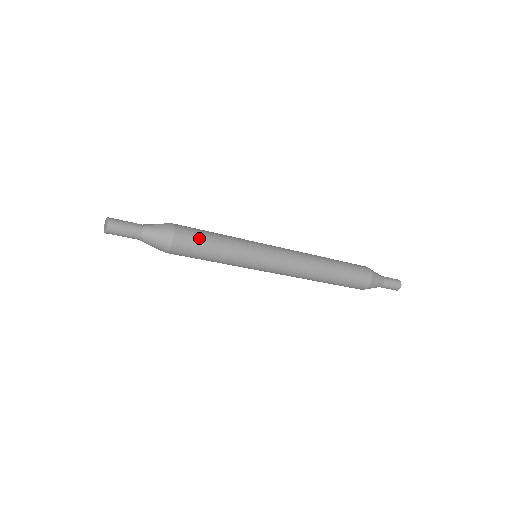
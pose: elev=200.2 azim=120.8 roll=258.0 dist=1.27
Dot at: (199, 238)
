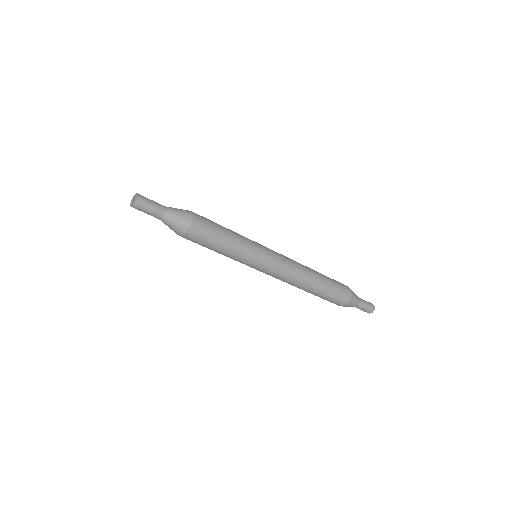
Dot at: (212, 226)
